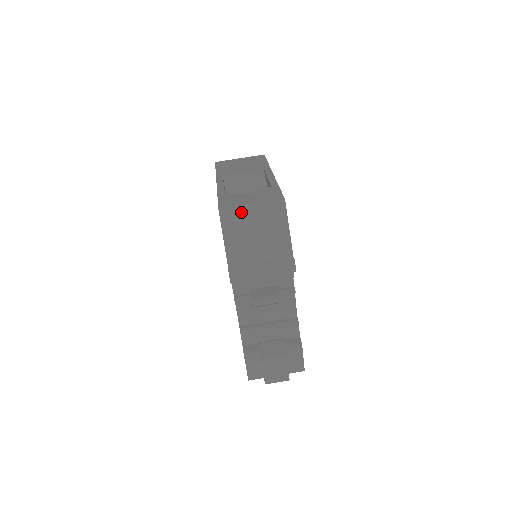
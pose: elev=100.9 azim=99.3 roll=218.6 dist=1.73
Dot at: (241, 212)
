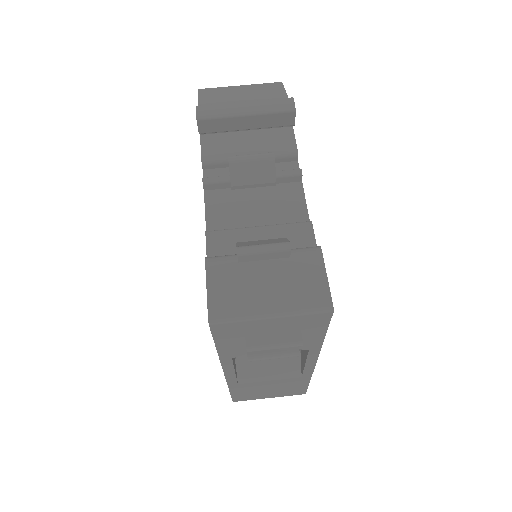
Dot at: (226, 87)
